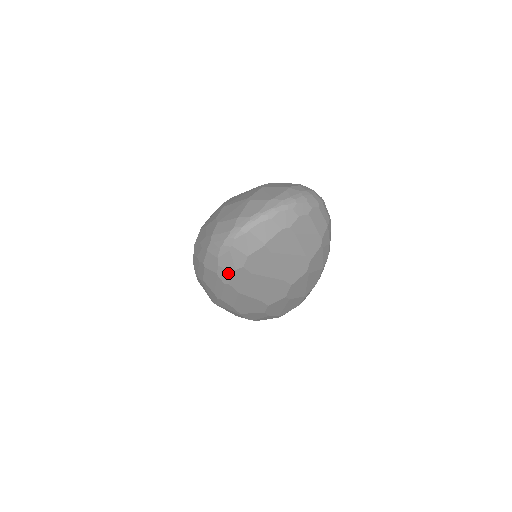
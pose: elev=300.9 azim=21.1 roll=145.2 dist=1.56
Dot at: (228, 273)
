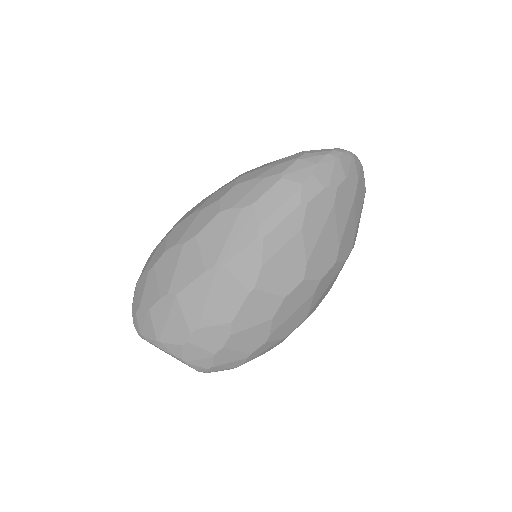
Dot at: (317, 187)
